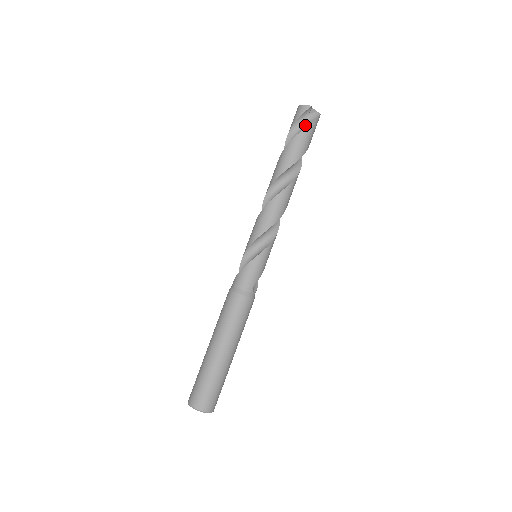
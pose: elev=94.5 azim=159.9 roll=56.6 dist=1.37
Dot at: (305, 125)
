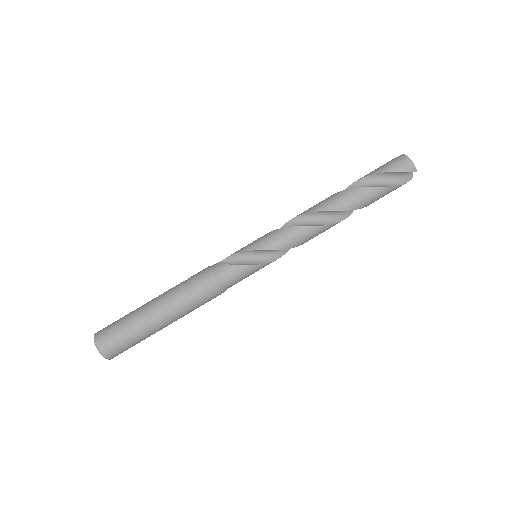
Dot at: (396, 180)
